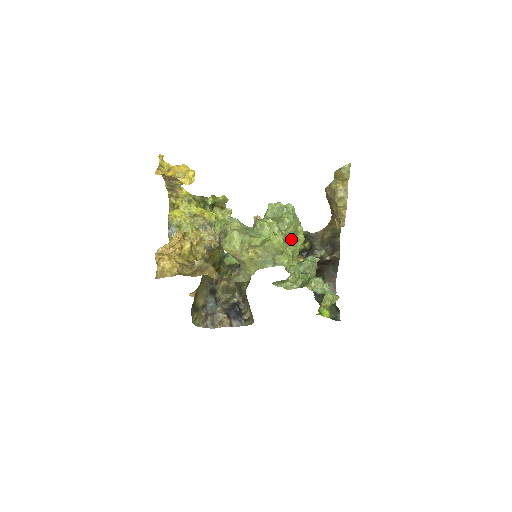
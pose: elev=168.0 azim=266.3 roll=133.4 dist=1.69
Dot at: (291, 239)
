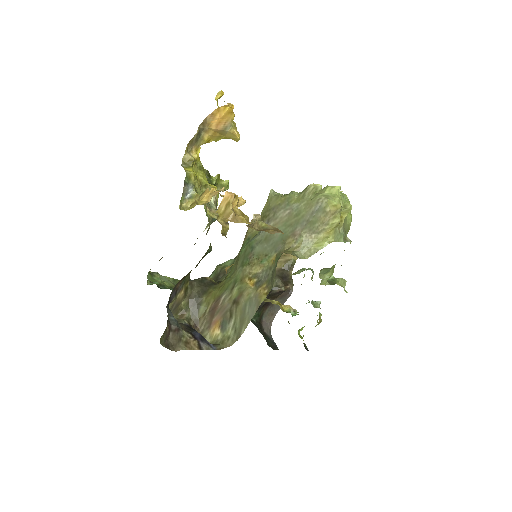
Dot at: occluded
